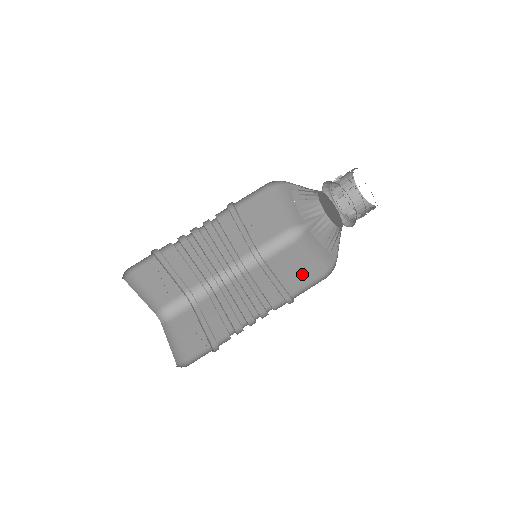
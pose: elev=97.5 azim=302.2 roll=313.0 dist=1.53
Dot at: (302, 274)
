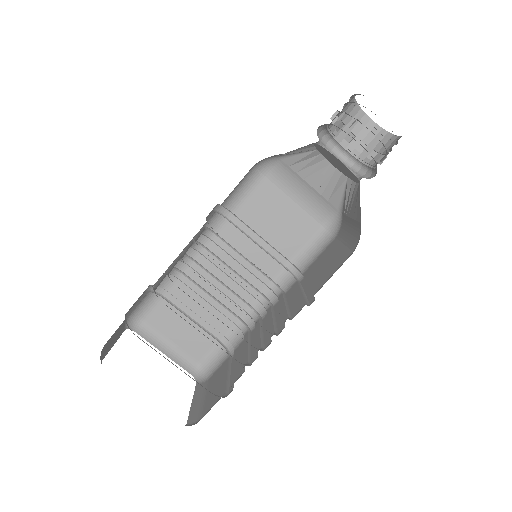
Dot at: (294, 228)
